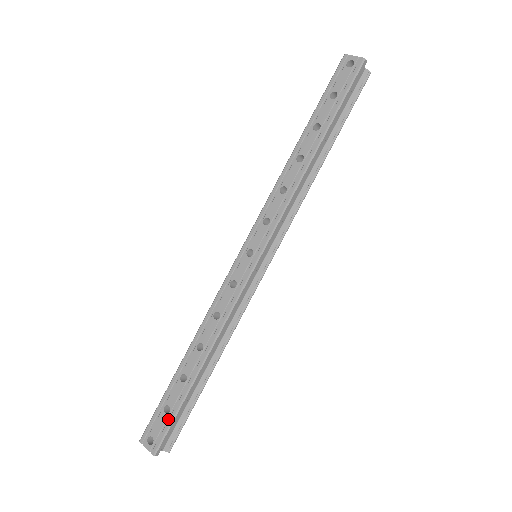
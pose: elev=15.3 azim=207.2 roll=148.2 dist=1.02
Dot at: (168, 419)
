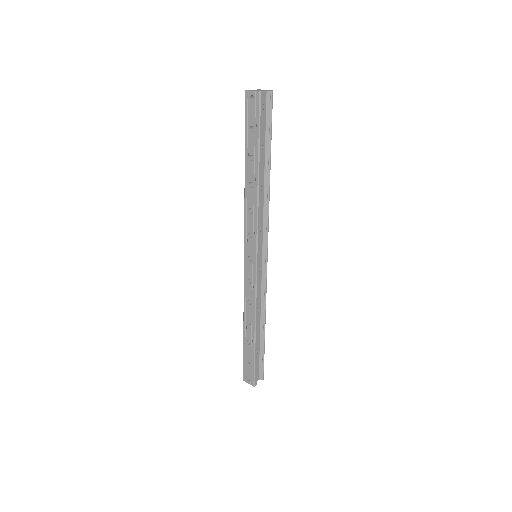
Dot at: (251, 366)
